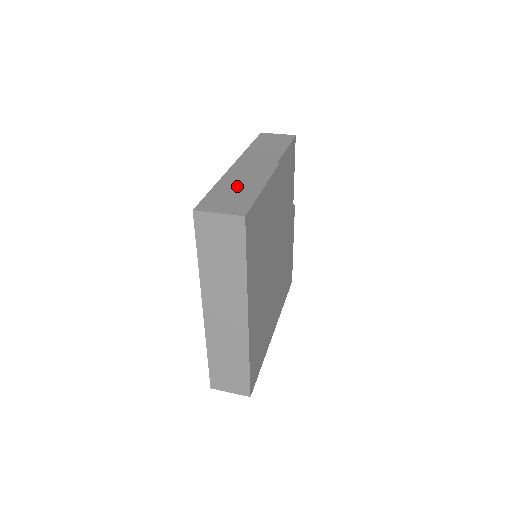
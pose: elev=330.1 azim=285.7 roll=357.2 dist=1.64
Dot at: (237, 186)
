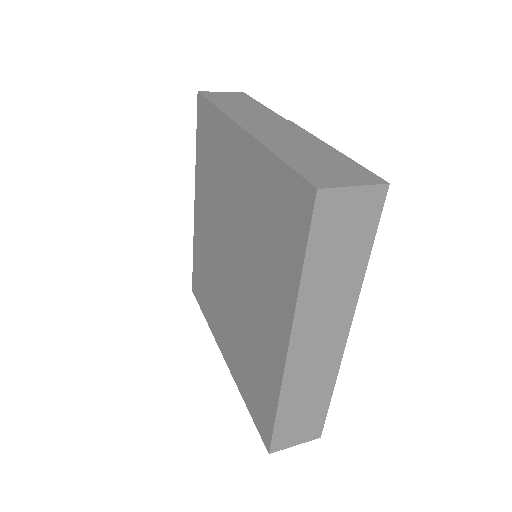
Dot at: (303, 151)
